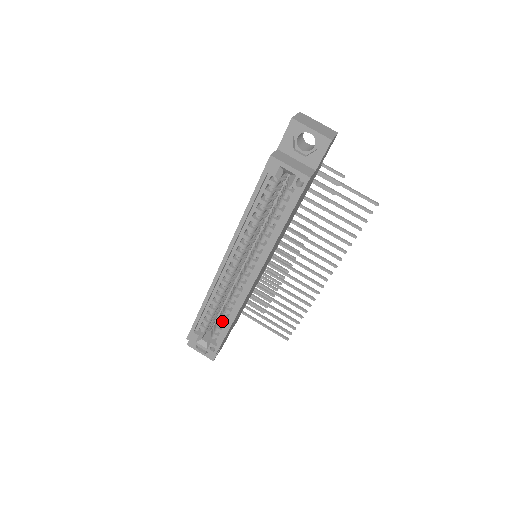
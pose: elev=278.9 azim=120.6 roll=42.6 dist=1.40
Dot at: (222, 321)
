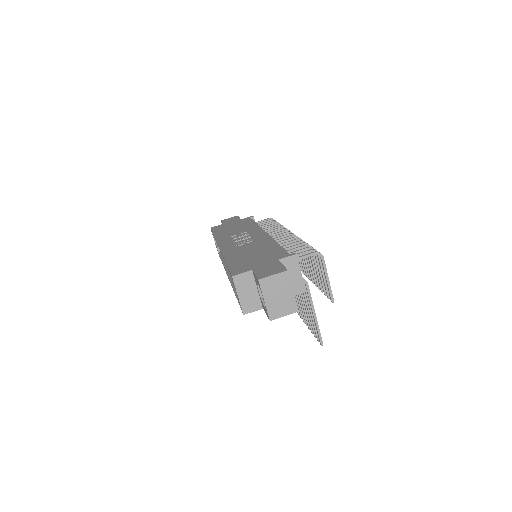
Dot at: occluded
